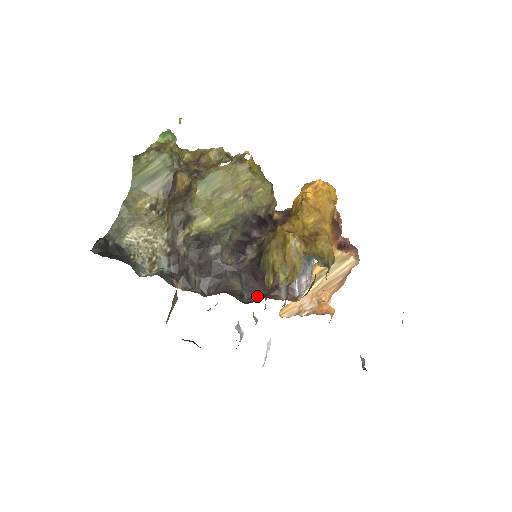
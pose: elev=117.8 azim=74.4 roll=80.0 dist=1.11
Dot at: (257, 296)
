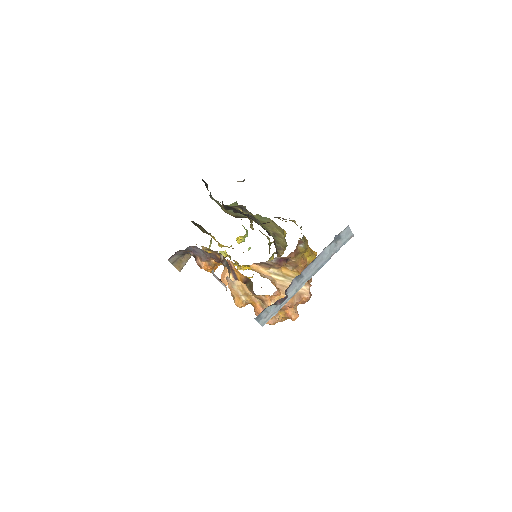
Dot at: occluded
